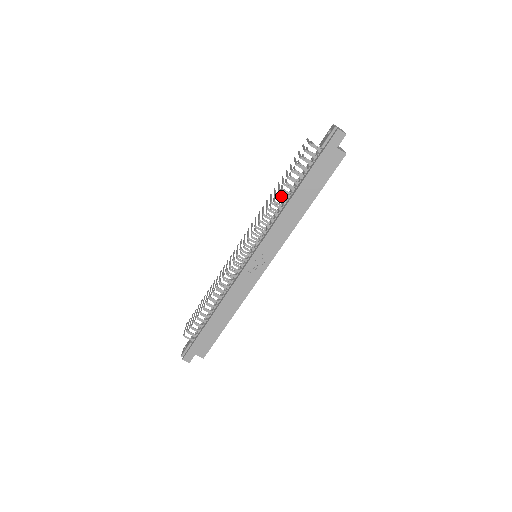
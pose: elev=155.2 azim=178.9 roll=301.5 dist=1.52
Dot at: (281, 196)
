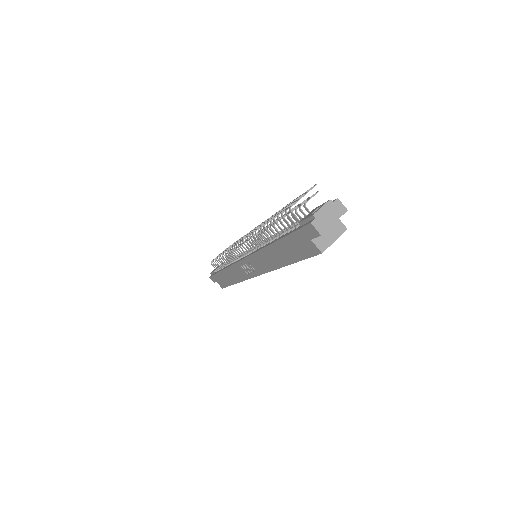
Dot at: occluded
